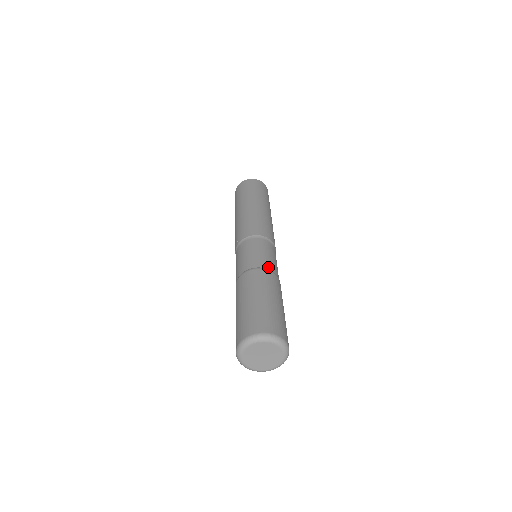
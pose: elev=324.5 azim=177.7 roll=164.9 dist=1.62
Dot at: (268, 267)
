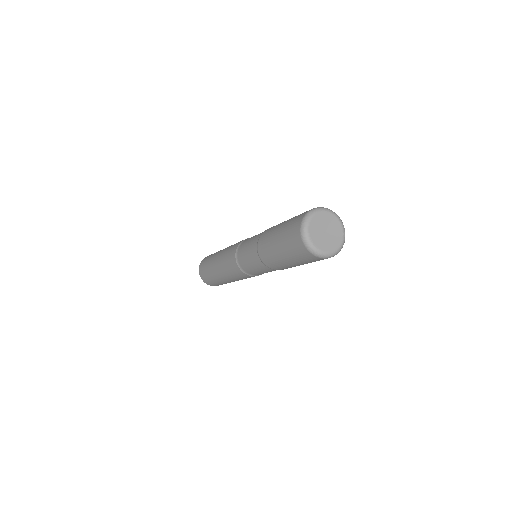
Dot at: occluded
